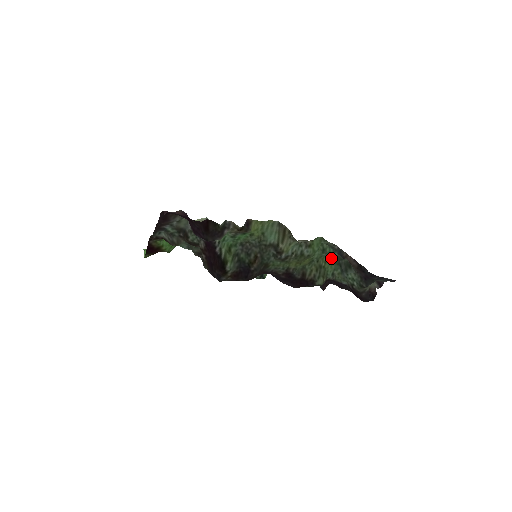
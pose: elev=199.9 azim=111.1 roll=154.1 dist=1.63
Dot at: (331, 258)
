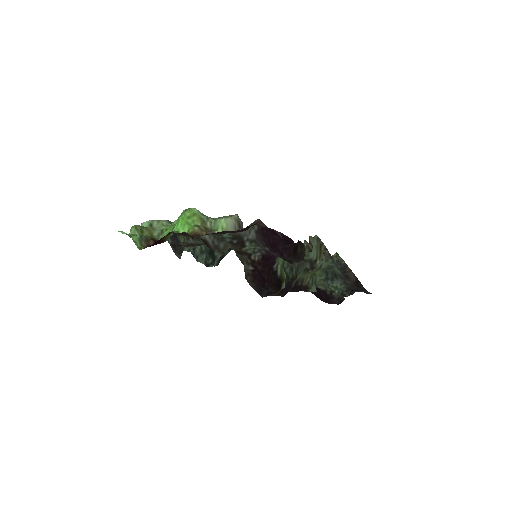
Dot at: occluded
